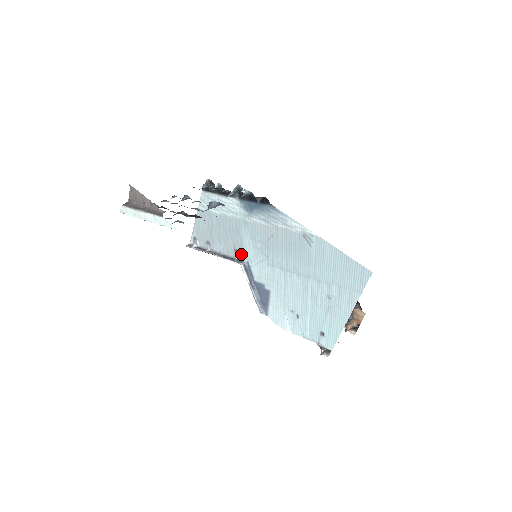
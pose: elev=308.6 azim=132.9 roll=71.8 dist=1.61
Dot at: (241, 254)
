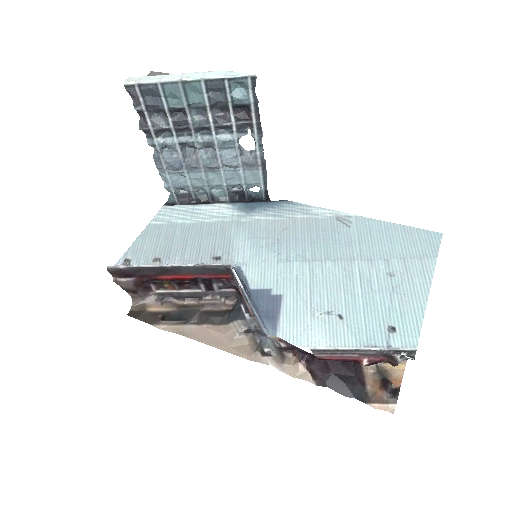
Dot at: (226, 260)
